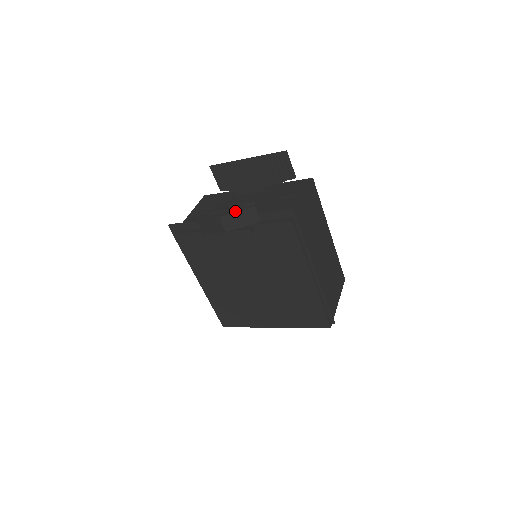
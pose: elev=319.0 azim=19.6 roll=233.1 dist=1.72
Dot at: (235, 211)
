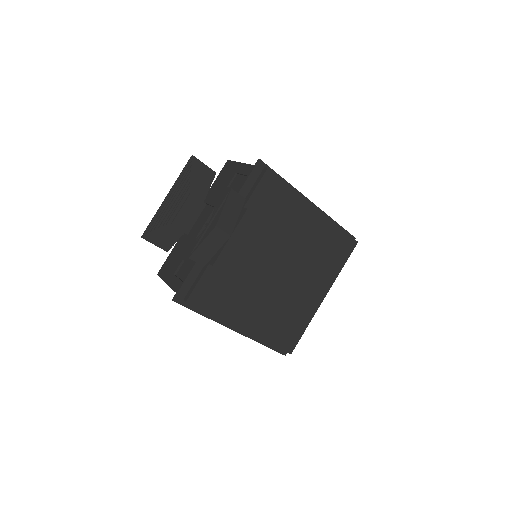
Dot at: (221, 208)
